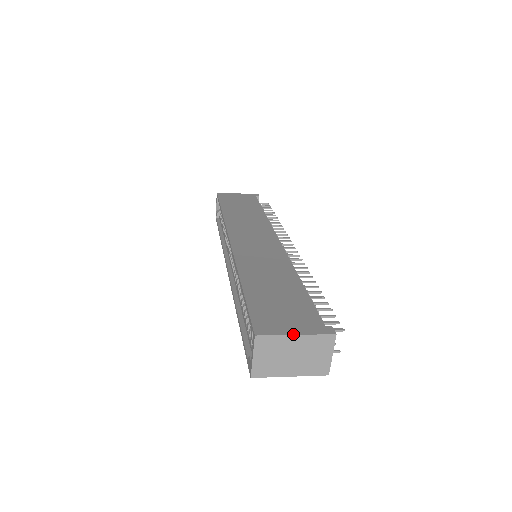
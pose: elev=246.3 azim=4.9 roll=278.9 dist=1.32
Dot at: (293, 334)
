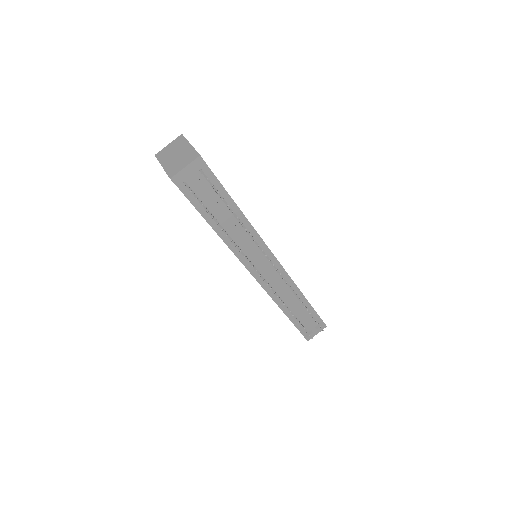
Dot at: occluded
